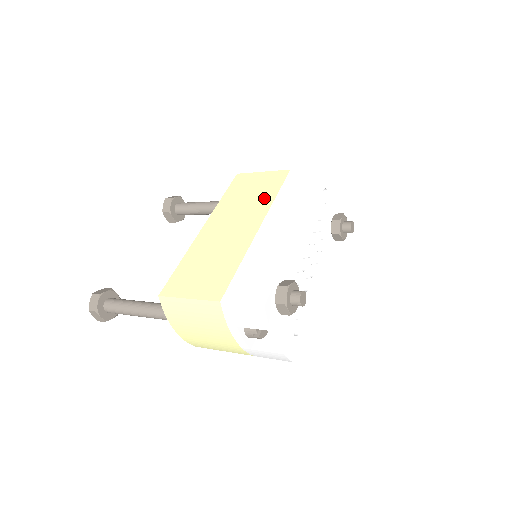
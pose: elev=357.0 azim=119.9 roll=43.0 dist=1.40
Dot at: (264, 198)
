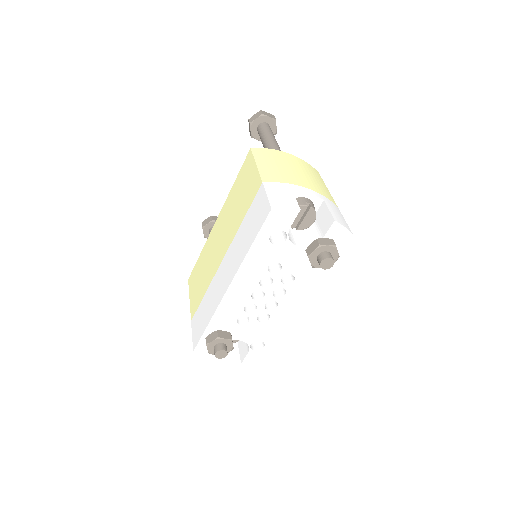
Dot at: (238, 217)
